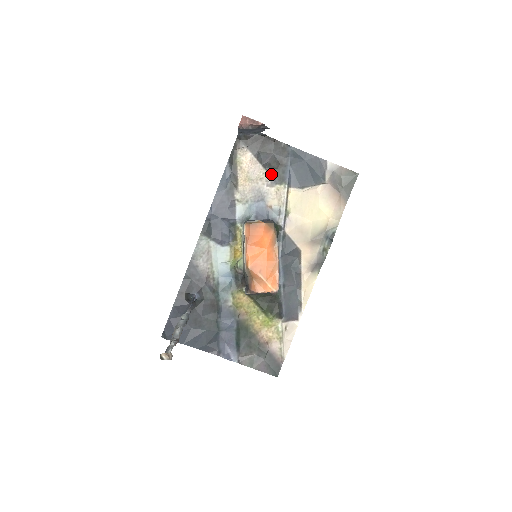
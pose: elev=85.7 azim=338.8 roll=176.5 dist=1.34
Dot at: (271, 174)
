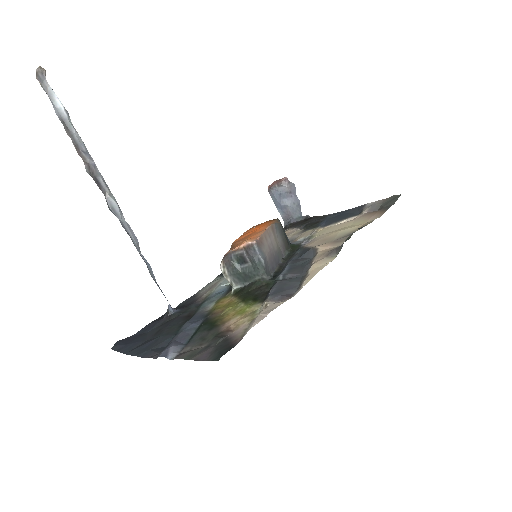
Dot at: (305, 229)
